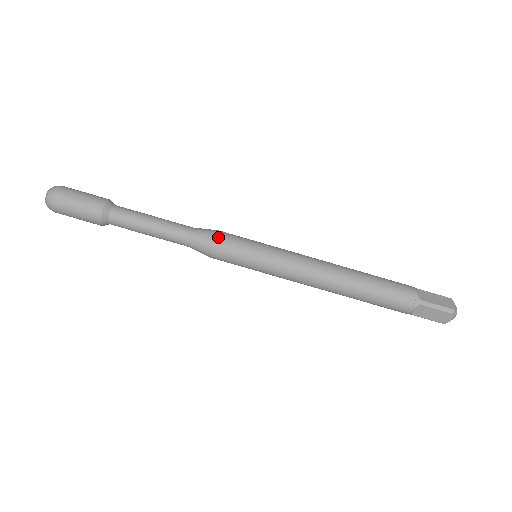
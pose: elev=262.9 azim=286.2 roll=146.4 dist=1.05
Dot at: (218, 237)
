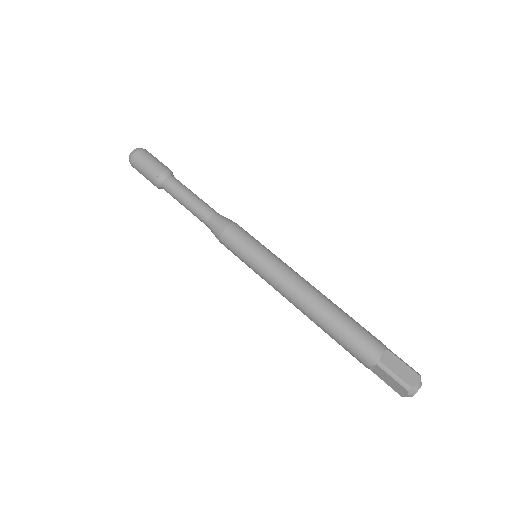
Dot at: occluded
